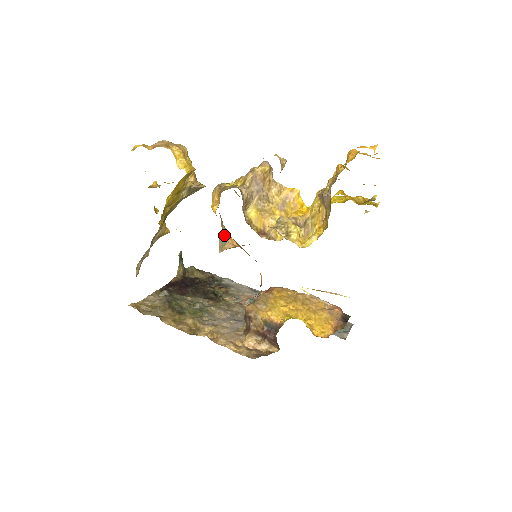
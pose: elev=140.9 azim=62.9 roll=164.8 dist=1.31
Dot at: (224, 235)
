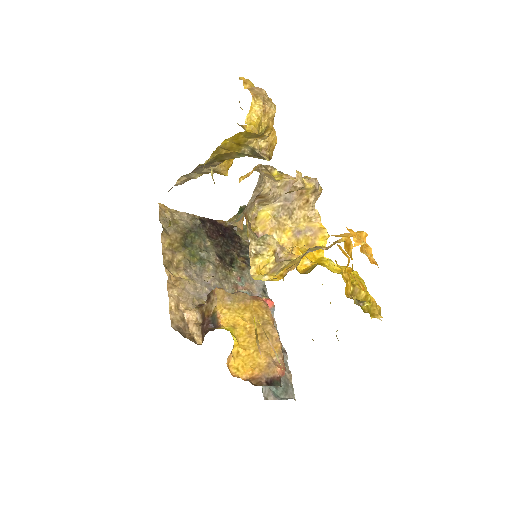
Dot at: occluded
